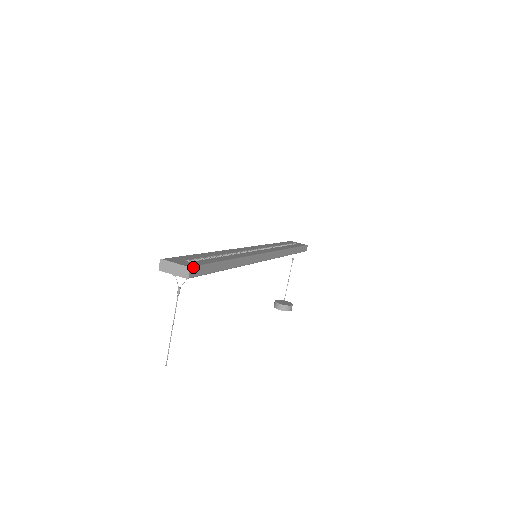
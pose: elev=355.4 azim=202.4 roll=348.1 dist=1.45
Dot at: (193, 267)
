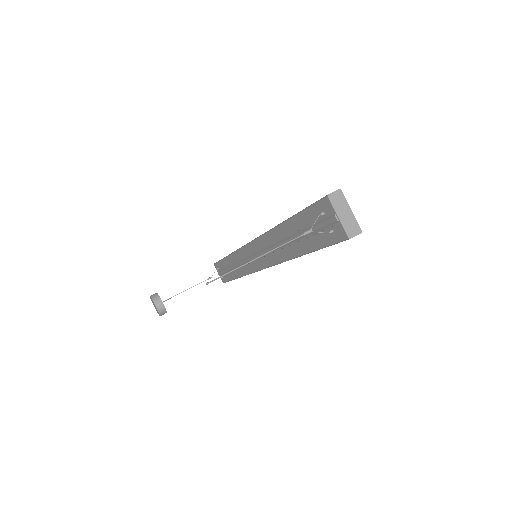
Dot at: (357, 234)
